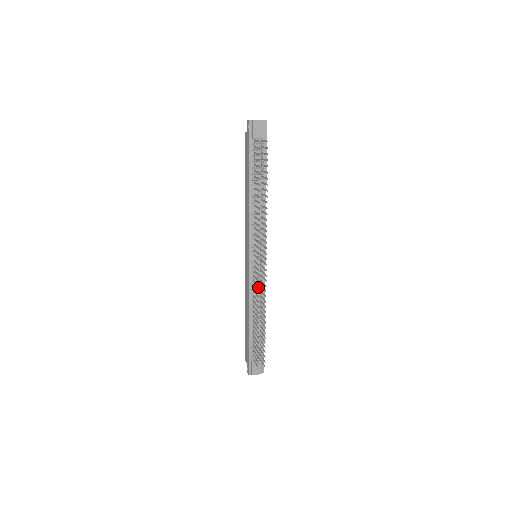
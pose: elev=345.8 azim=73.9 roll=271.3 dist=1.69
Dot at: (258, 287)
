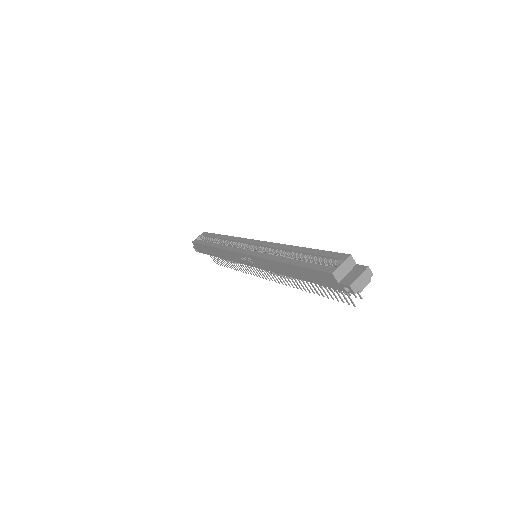
Dot at: occluded
